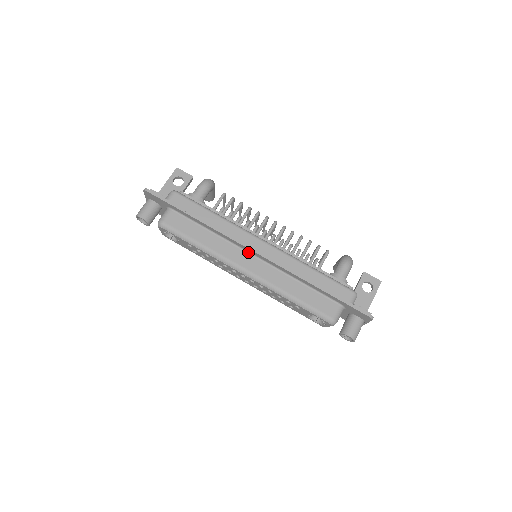
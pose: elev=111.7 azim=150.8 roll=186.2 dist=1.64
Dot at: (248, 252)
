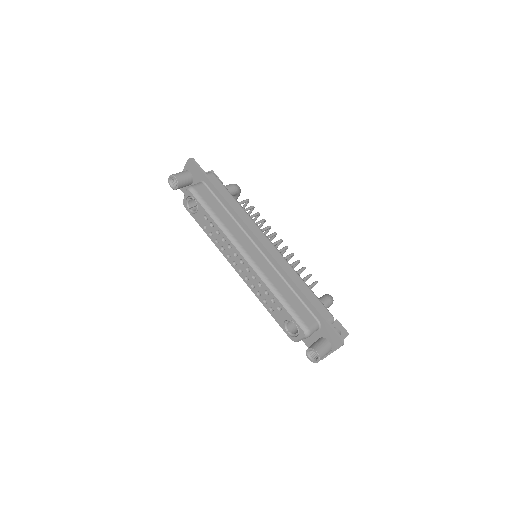
Dot at: (255, 244)
